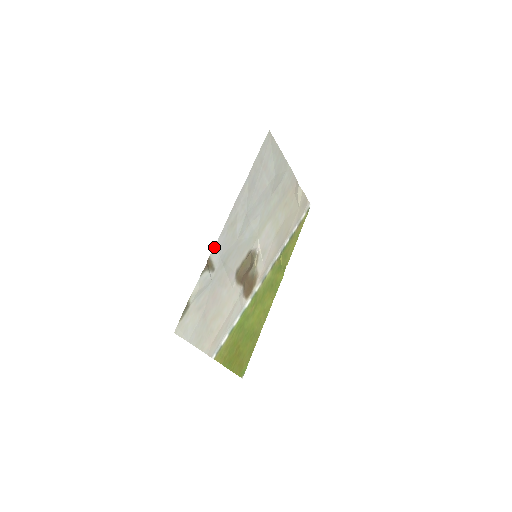
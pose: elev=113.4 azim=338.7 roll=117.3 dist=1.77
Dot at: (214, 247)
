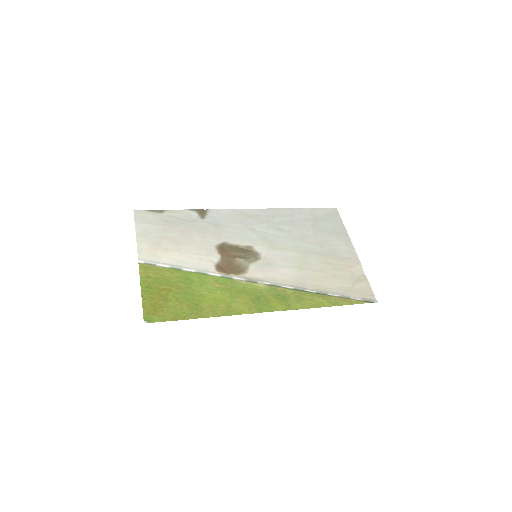
Dot at: (217, 209)
